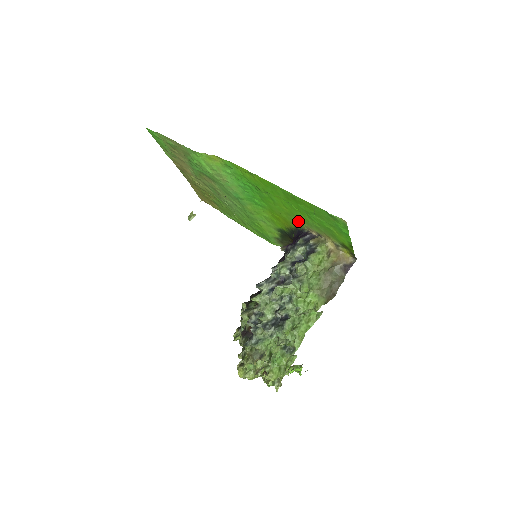
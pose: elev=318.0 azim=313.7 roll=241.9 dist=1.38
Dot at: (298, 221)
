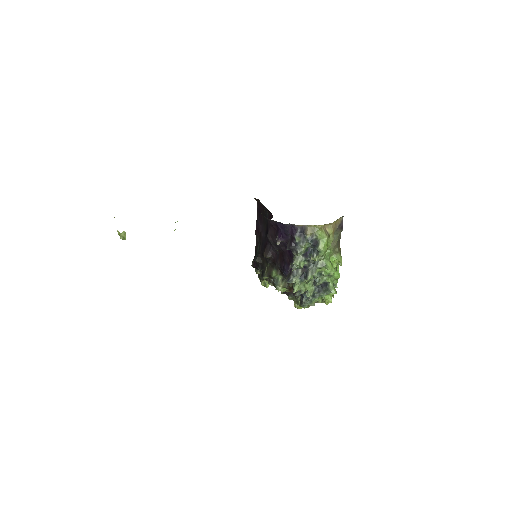
Dot at: occluded
